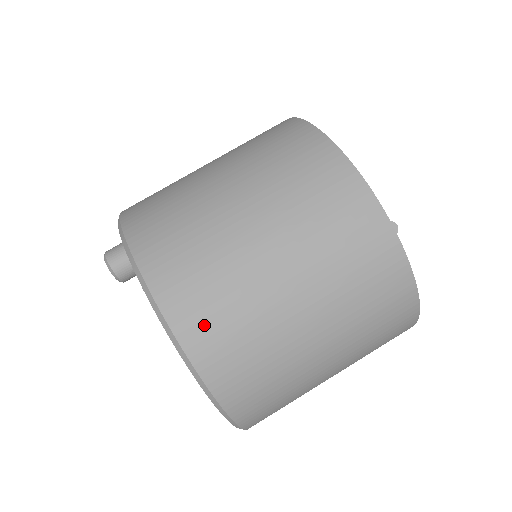
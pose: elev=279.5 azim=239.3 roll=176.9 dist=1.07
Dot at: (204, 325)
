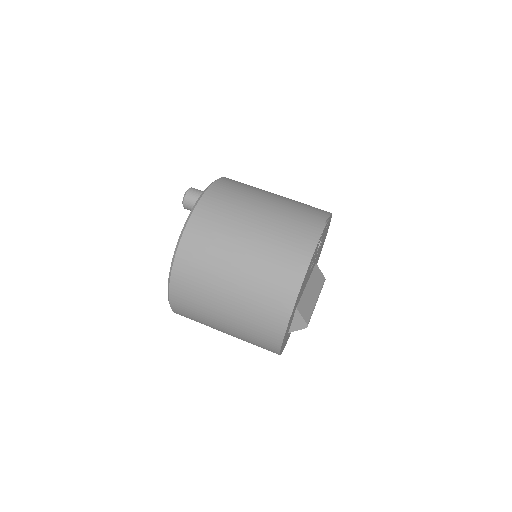
Dot at: (182, 300)
